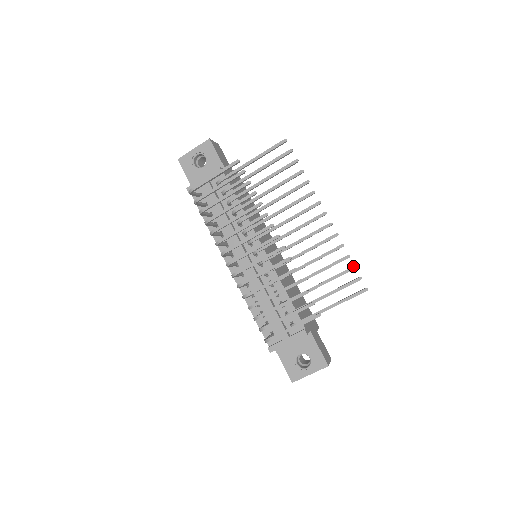
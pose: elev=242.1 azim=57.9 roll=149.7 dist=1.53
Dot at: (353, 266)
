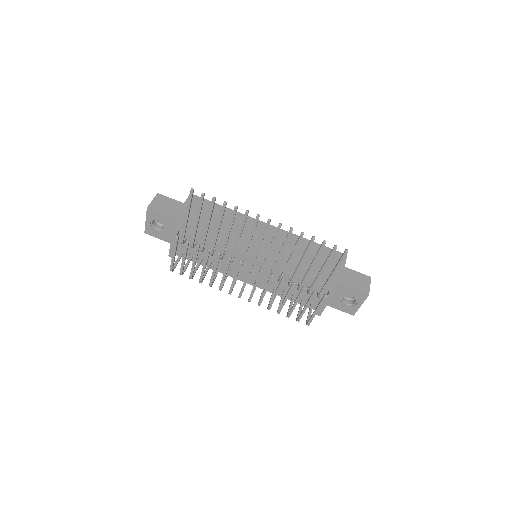
Dot at: (323, 243)
